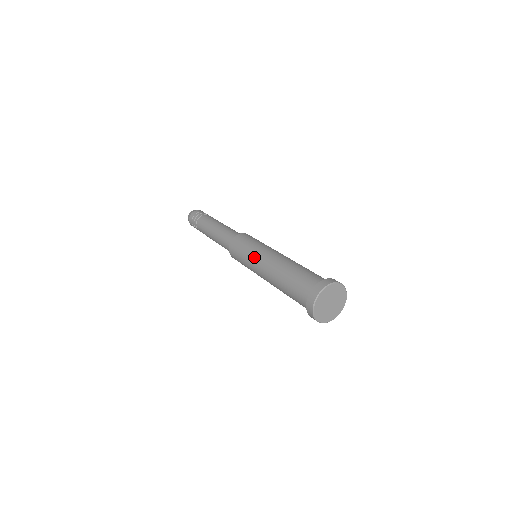
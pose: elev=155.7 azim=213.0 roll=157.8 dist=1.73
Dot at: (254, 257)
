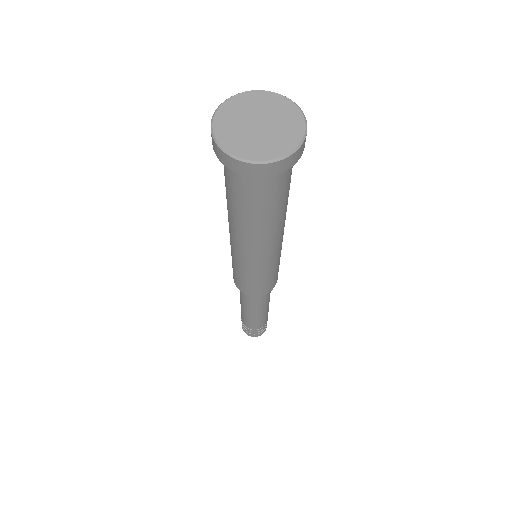
Dot at: occluded
